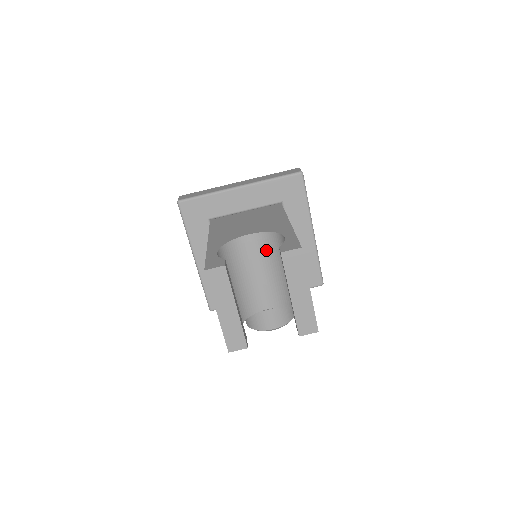
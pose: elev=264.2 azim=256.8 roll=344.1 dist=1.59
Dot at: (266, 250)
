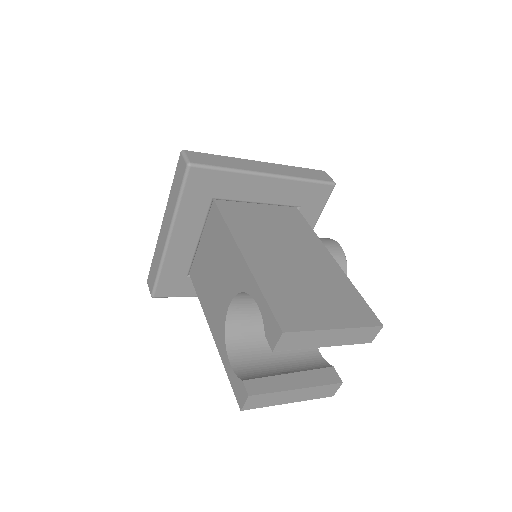
Dot at: occluded
